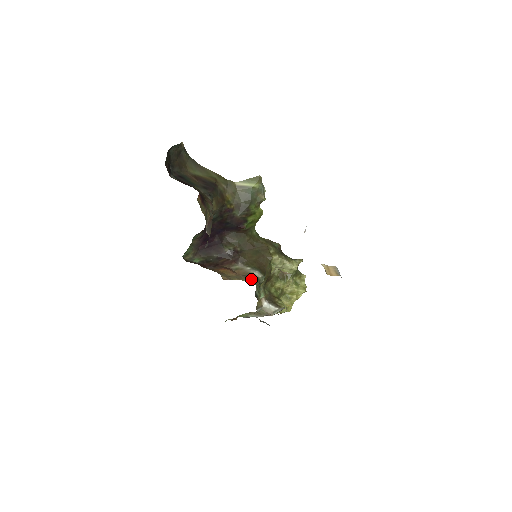
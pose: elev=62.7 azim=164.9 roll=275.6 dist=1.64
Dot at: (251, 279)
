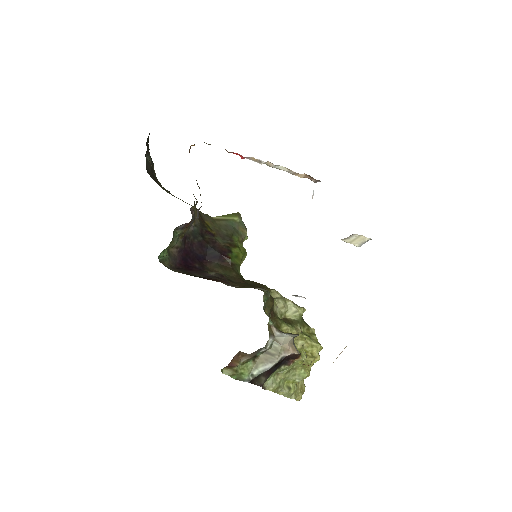
Dot at: occluded
